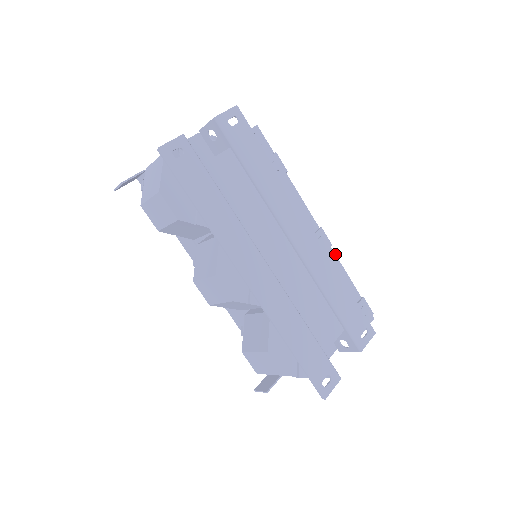
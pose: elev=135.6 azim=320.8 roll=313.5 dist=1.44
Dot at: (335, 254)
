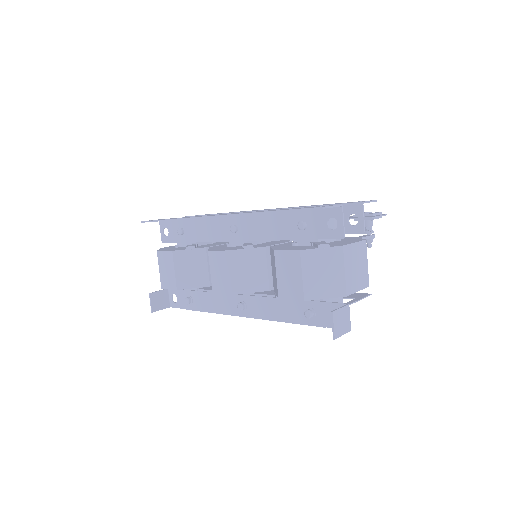
Dot at: occluded
